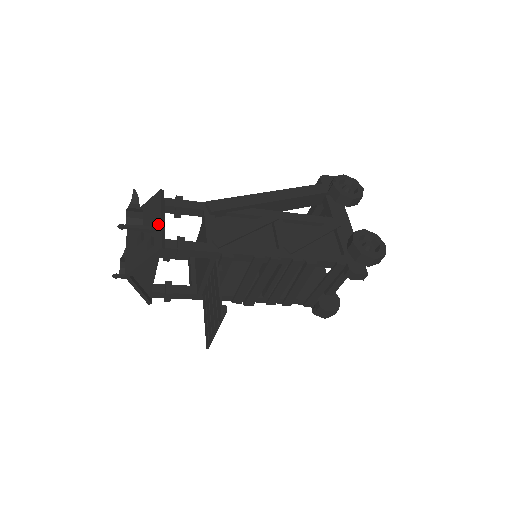
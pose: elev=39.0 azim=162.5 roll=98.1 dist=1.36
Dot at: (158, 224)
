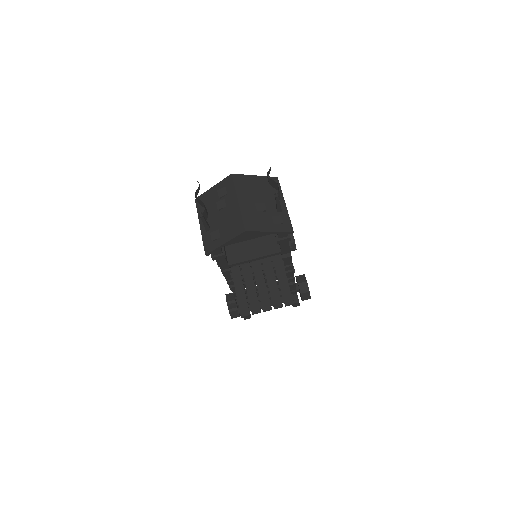
Dot at: (284, 208)
